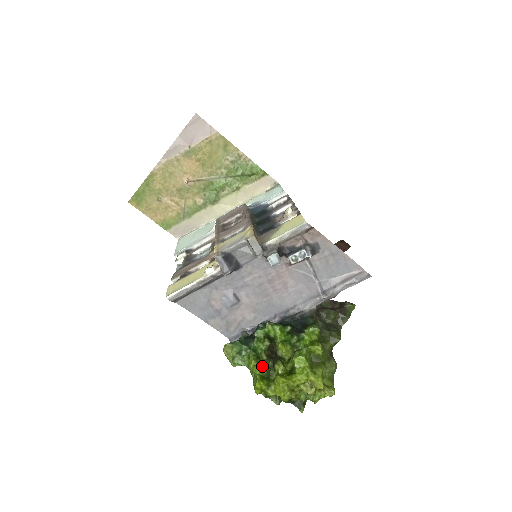
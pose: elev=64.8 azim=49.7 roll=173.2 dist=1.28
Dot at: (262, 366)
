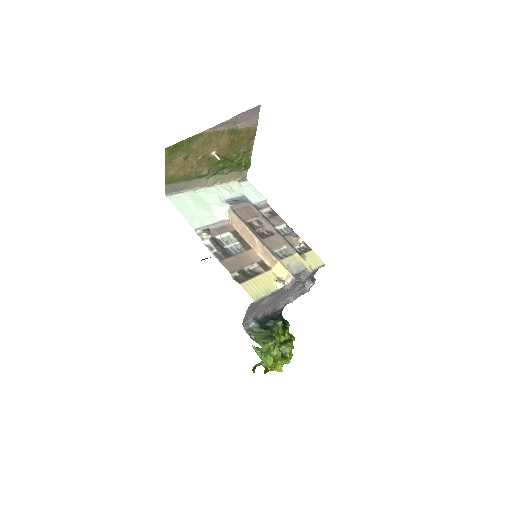
Dot at: occluded
